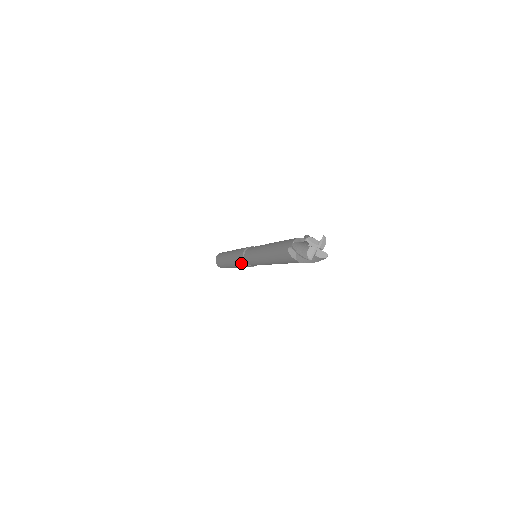
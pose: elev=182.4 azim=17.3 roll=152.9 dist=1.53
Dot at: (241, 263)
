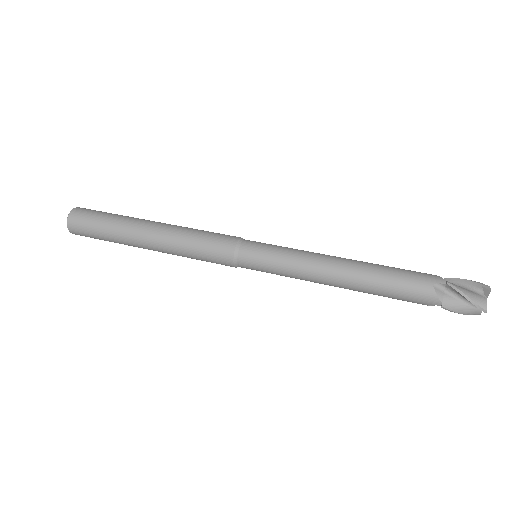
Dot at: occluded
